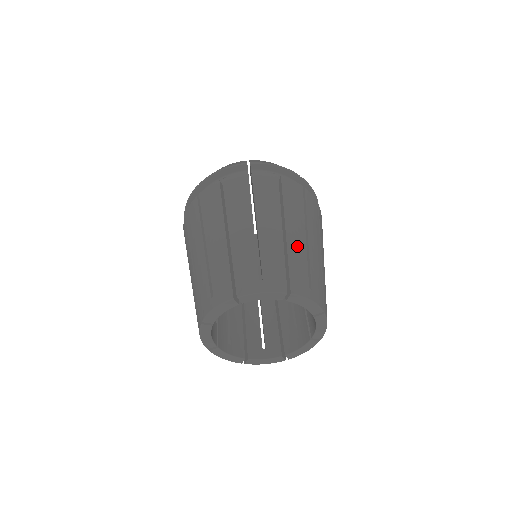
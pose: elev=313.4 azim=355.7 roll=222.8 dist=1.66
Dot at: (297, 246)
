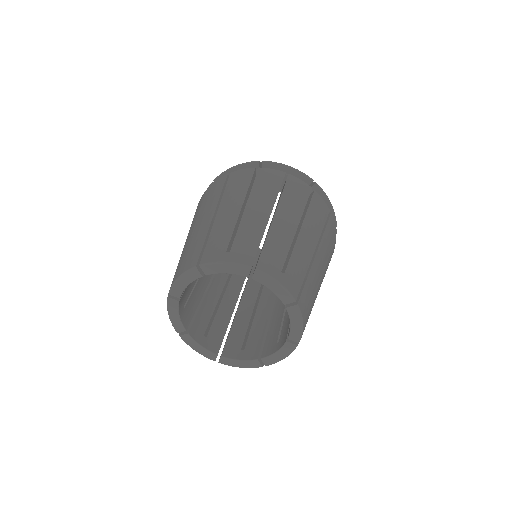
Dot at: (224, 221)
